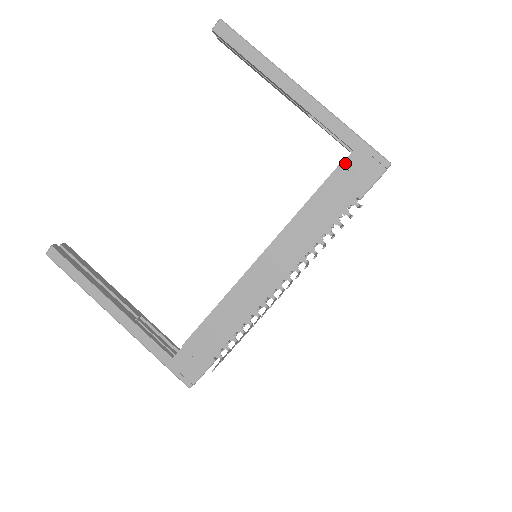
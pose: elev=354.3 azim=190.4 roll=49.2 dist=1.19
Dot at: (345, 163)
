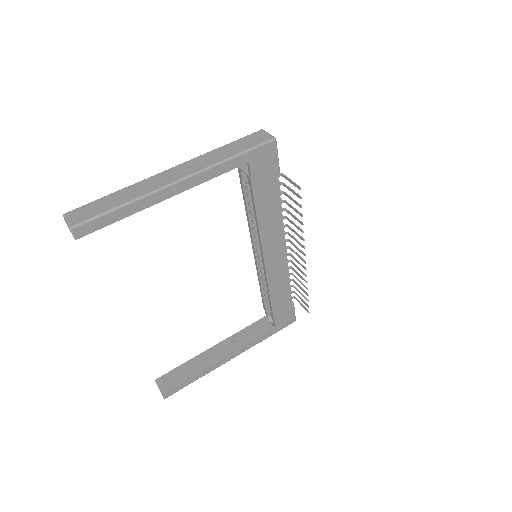
Dot at: (252, 173)
